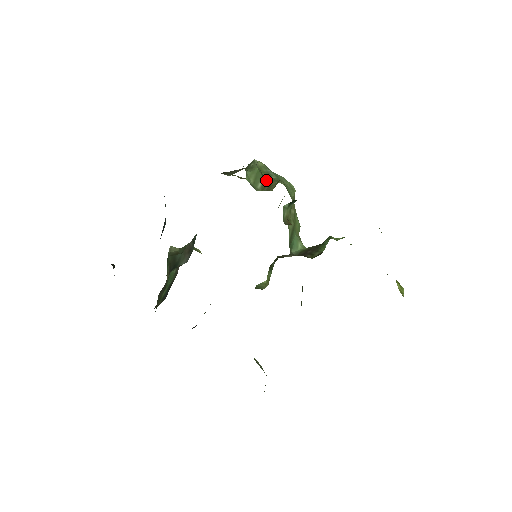
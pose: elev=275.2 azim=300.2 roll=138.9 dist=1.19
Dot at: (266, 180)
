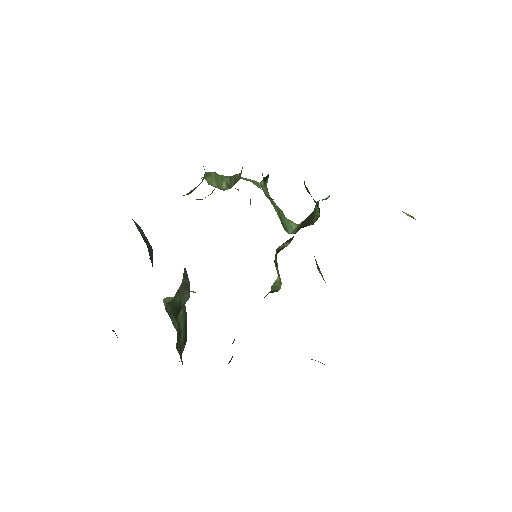
Dot at: (228, 179)
